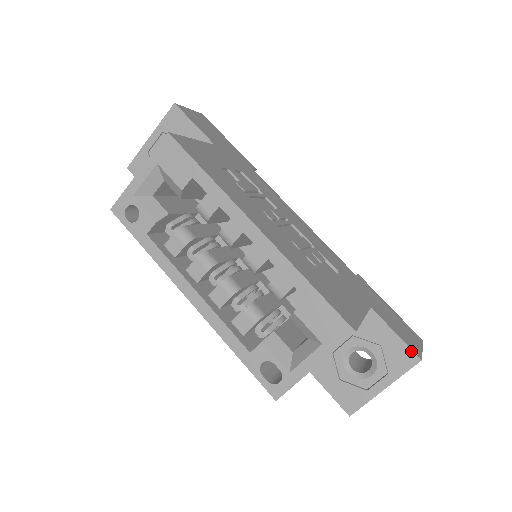
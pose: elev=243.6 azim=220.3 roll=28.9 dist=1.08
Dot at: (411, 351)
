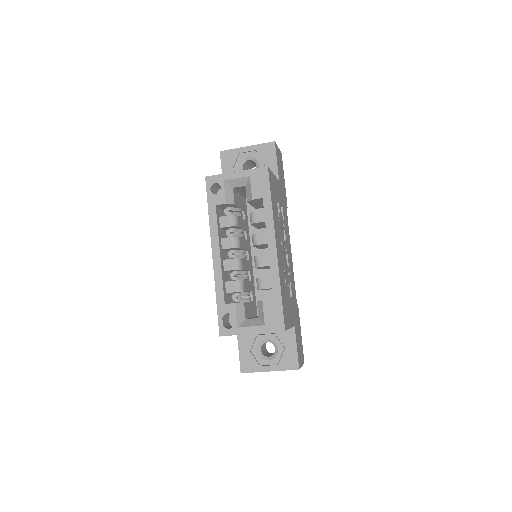
Dot at: (298, 361)
